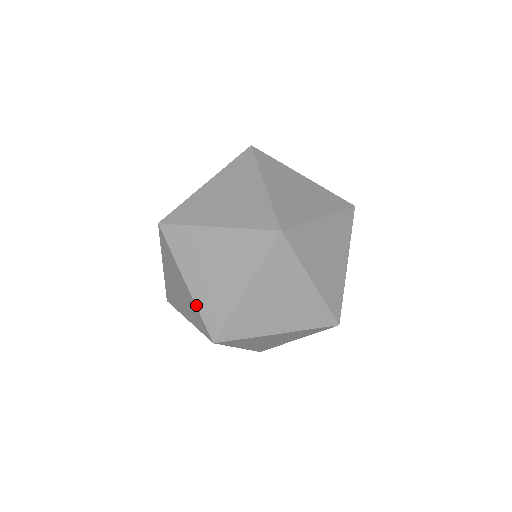
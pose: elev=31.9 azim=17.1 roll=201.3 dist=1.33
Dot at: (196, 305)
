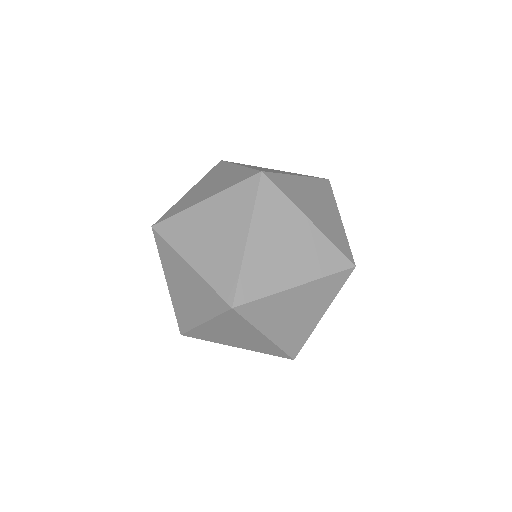
Dot at: (242, 264)
